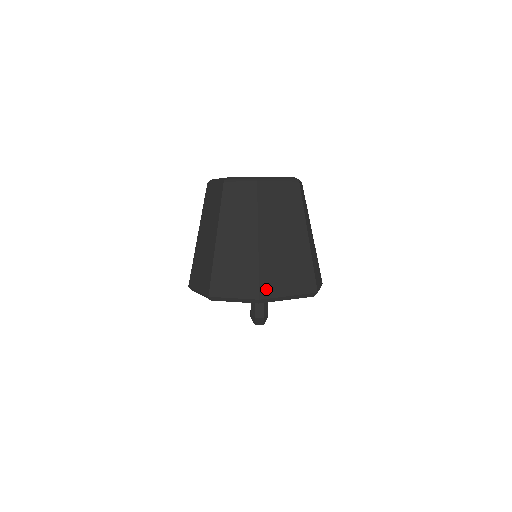
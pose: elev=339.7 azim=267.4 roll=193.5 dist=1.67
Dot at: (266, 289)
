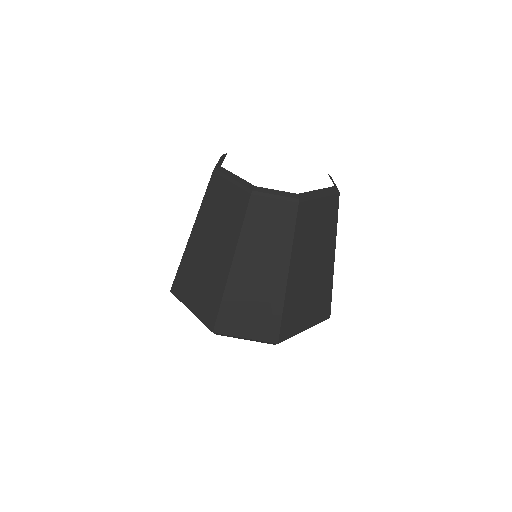
Dot at: (286, 330)
